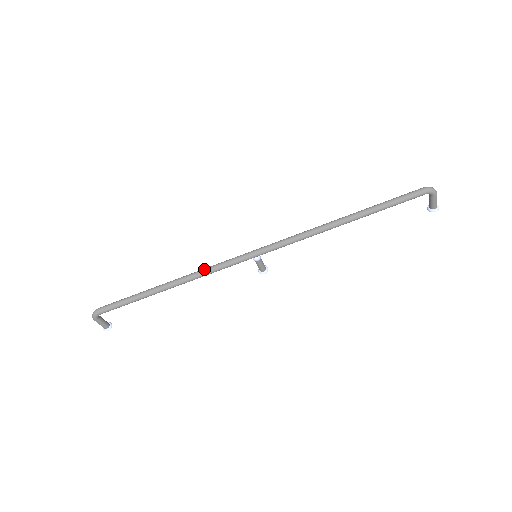
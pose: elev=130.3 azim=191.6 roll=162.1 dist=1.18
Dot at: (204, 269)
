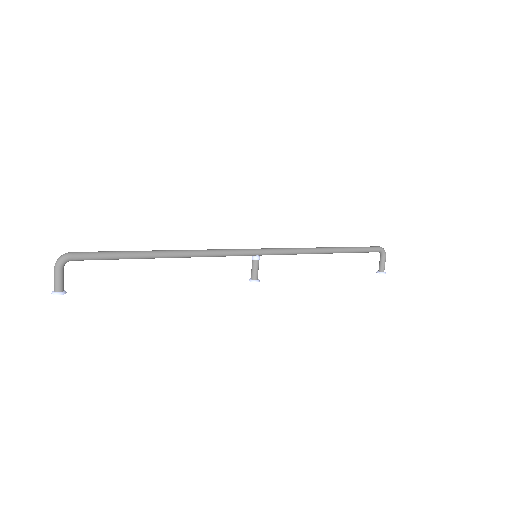
Dot at: (208, 249)
